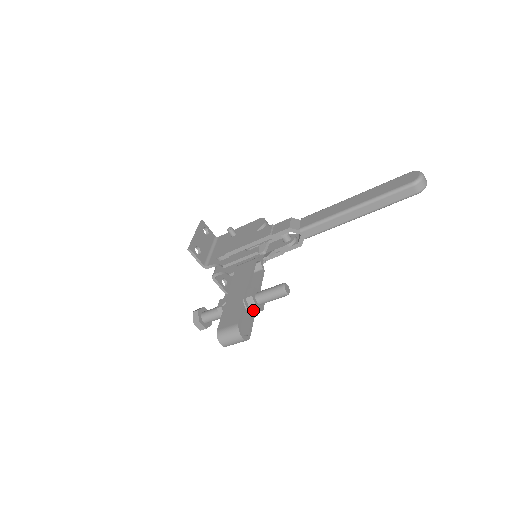
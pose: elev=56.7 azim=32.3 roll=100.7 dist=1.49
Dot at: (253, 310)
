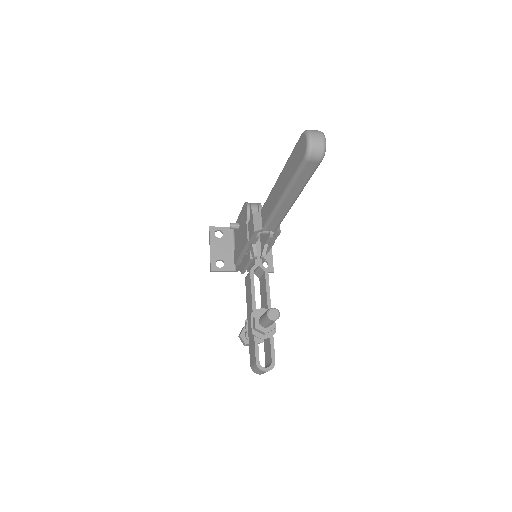
Dot at: (267, 333)
